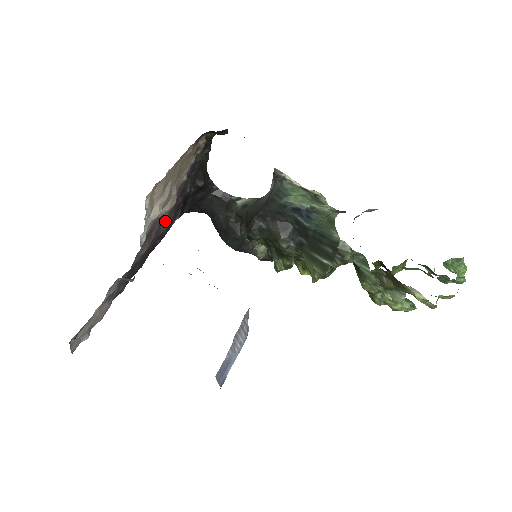
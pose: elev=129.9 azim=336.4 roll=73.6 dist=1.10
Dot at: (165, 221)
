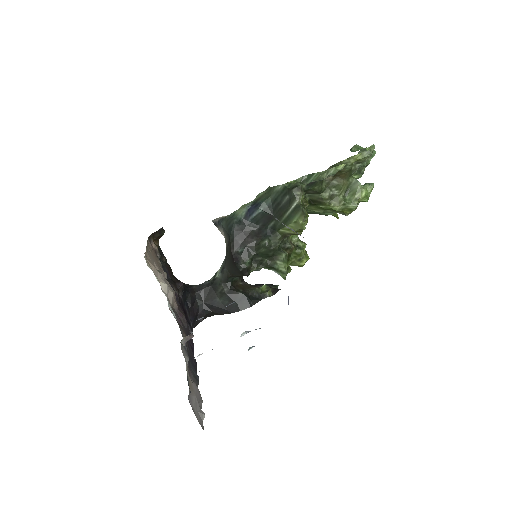
Dot at: (180, 314)
